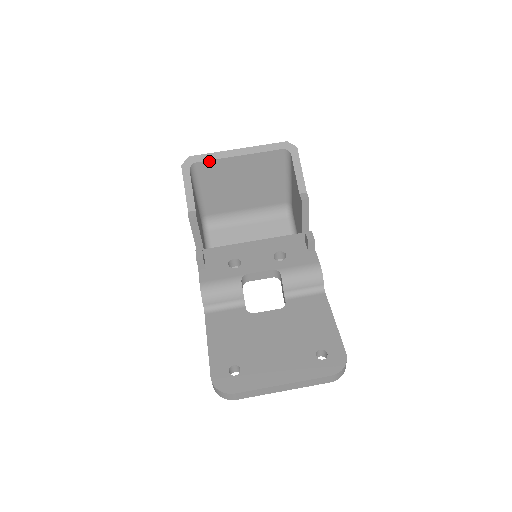
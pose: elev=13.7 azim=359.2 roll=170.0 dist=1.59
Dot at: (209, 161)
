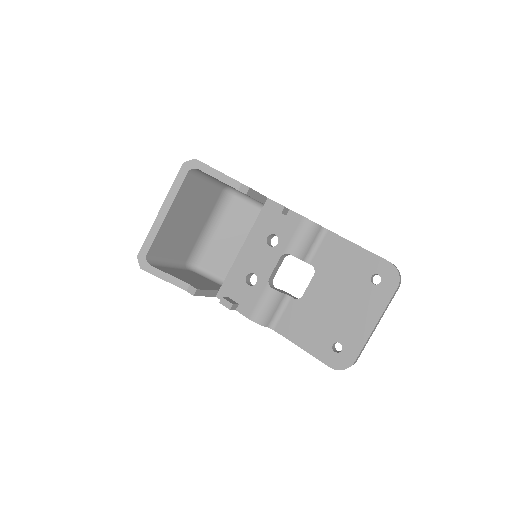
Dot at: (153, 243)
